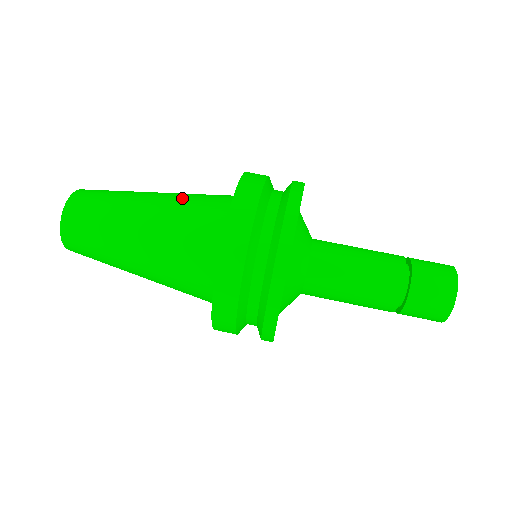
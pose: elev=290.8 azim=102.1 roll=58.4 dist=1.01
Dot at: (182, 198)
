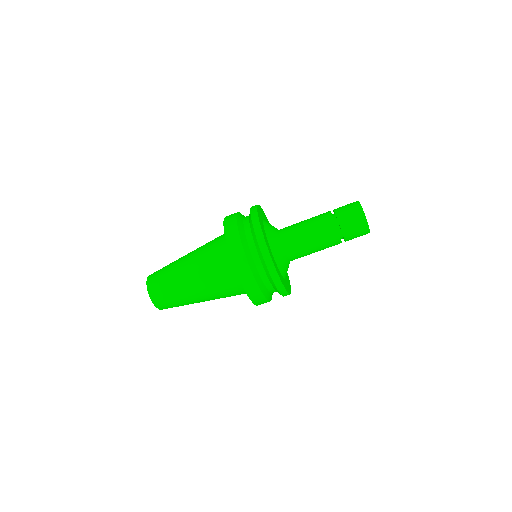
Dot at: (204, 266)
